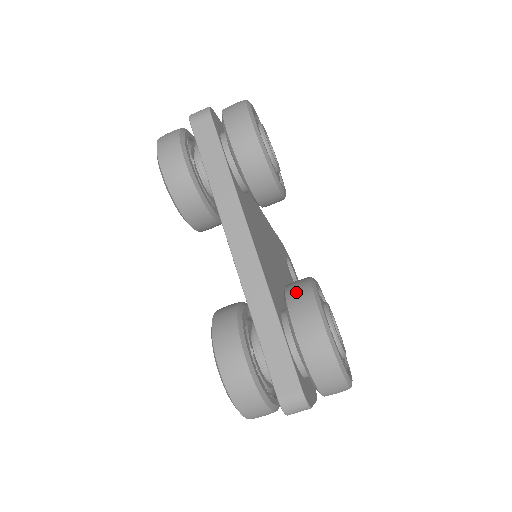
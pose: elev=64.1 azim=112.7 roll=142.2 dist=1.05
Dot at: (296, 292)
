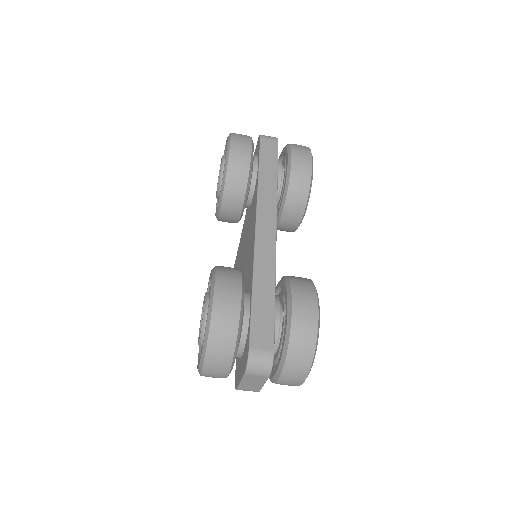
Dot at: (298, 277)
